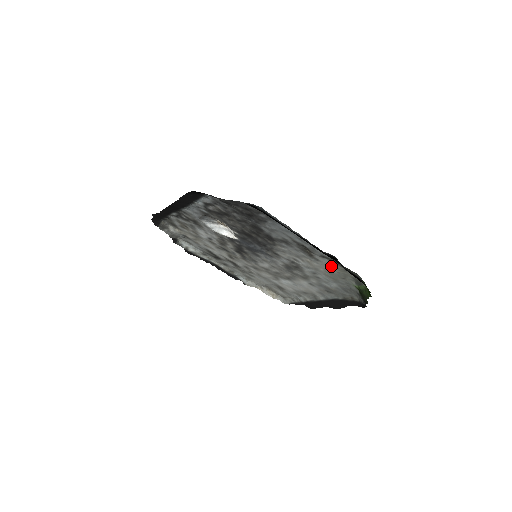
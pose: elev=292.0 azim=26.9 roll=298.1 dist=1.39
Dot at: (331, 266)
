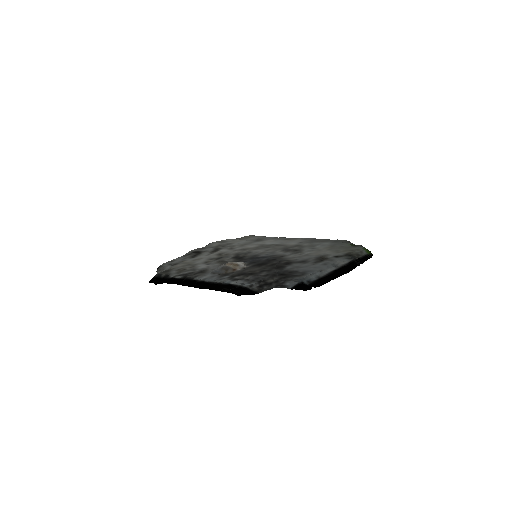
Dot at: (338, 252)
